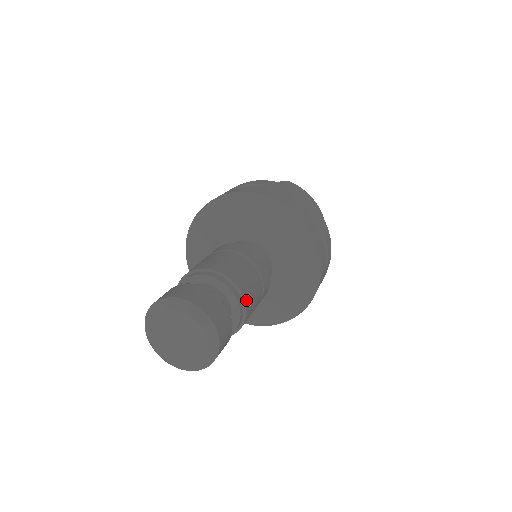
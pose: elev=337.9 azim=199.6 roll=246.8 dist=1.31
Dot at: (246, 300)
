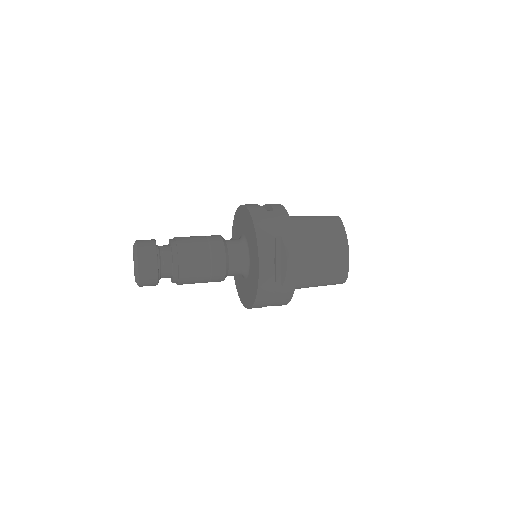
Dot at: (181, 268)
